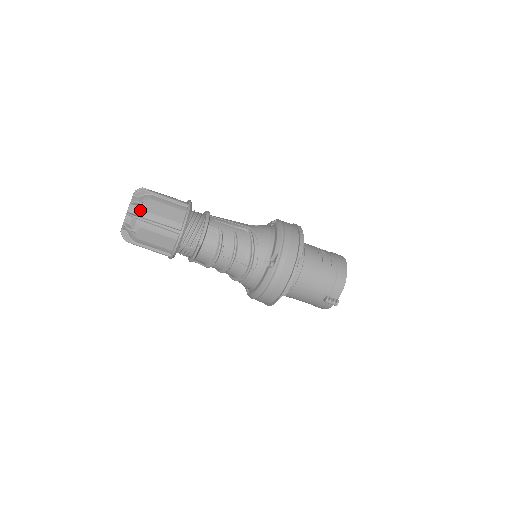
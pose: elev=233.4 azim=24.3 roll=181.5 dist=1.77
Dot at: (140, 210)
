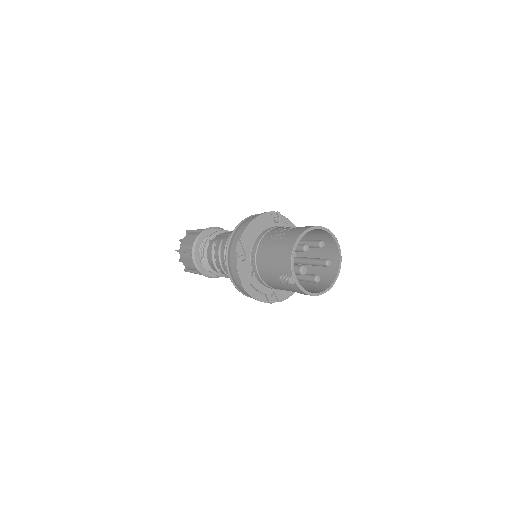
Dot at: occluded
